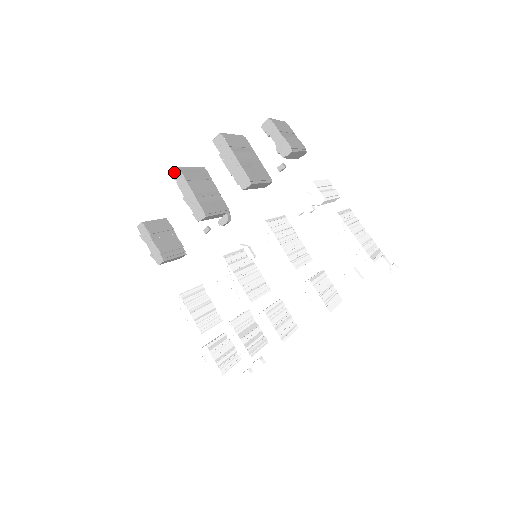
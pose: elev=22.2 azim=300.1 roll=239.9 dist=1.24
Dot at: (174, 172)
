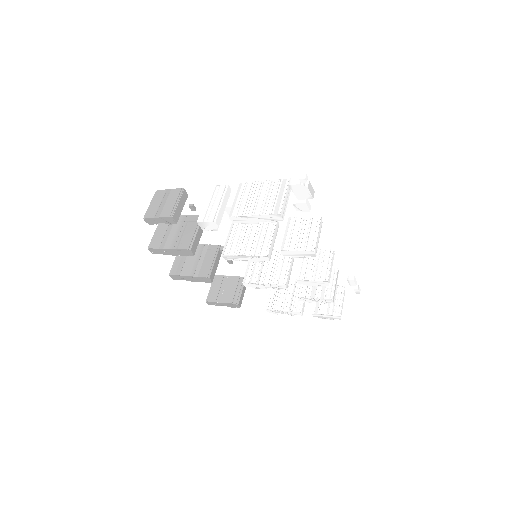
Dot at: (172, 278)
